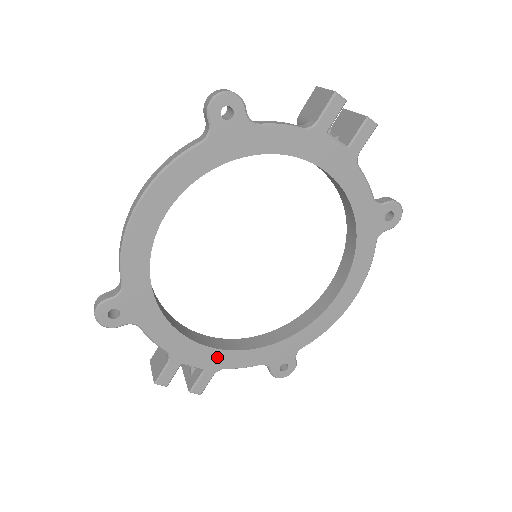
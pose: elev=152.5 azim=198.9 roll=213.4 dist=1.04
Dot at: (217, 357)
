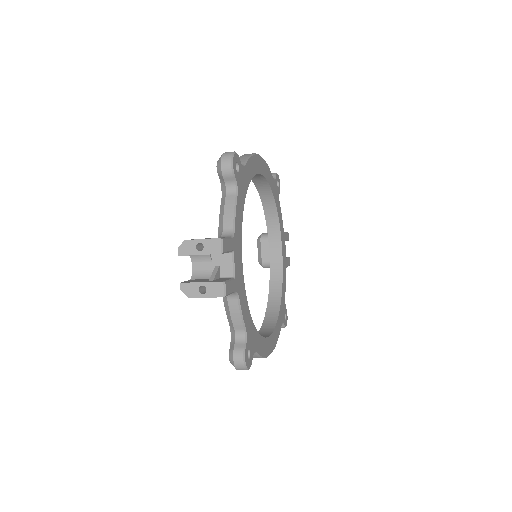
Dot at: (241, 280)
